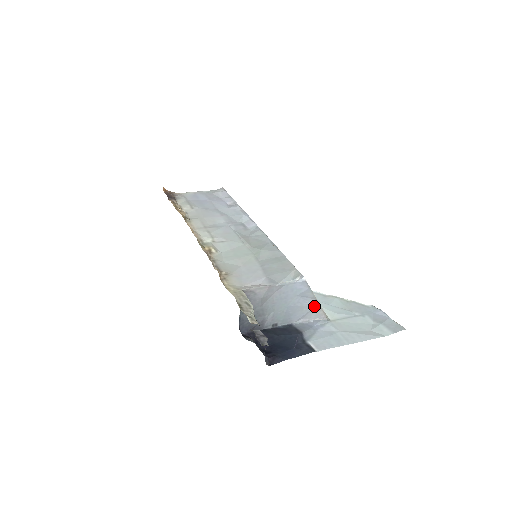
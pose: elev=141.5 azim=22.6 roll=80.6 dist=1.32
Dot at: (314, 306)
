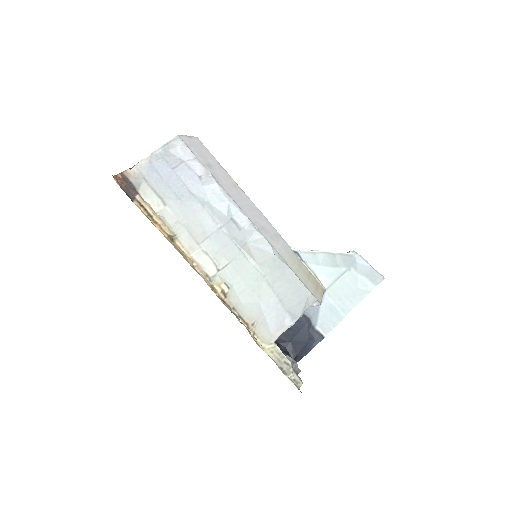
Dot at: occluded
